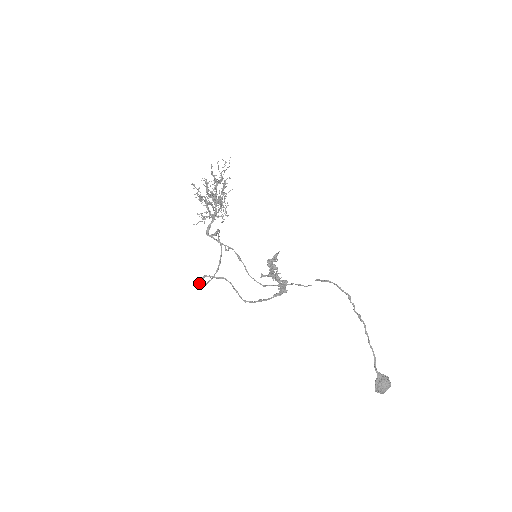
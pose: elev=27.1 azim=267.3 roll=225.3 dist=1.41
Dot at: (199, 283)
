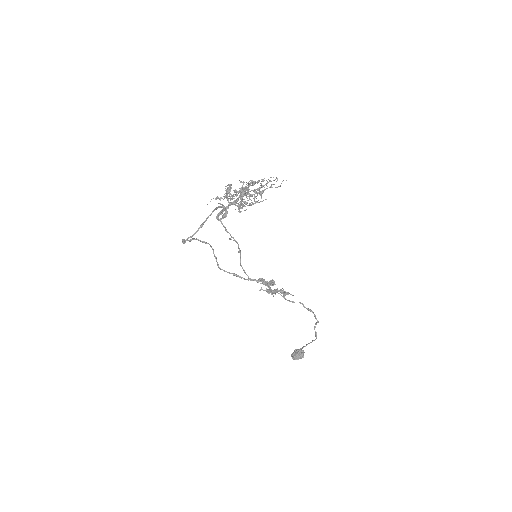
Dot at: (183, 241)
